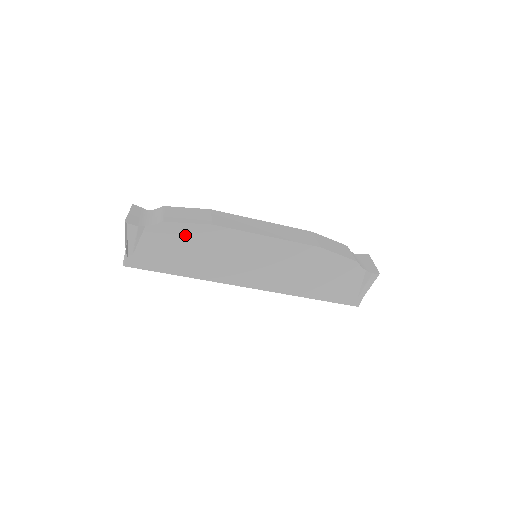
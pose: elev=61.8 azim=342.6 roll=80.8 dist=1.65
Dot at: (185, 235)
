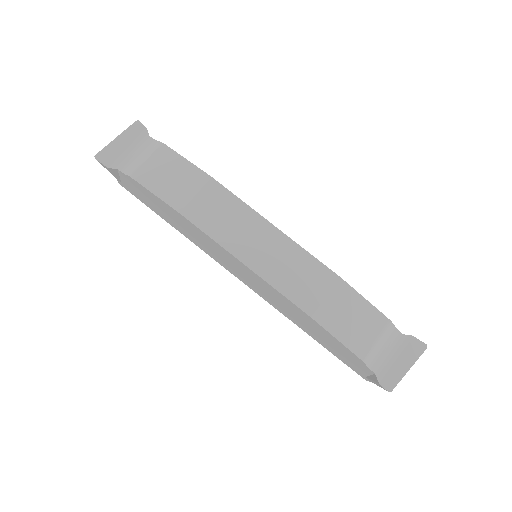
Dot at: (157, 201)
